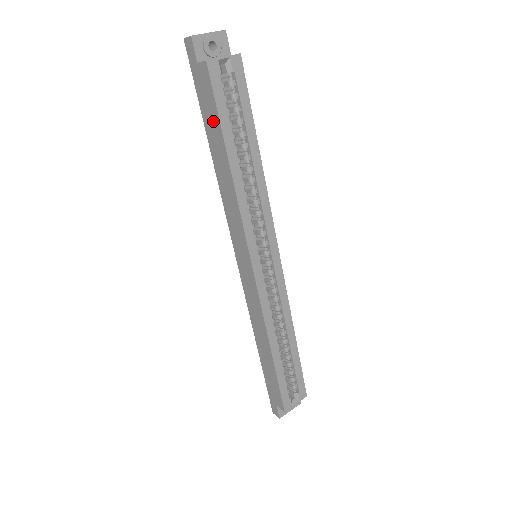
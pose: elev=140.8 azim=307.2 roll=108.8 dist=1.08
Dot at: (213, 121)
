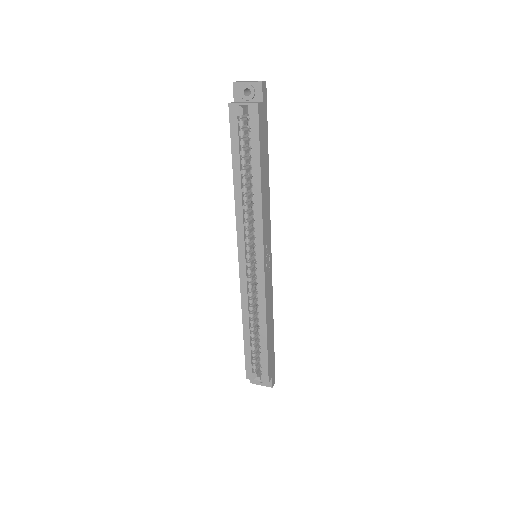
Dot at: occluded
